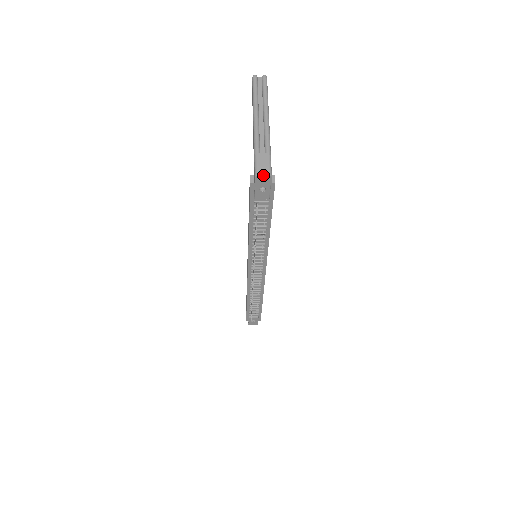
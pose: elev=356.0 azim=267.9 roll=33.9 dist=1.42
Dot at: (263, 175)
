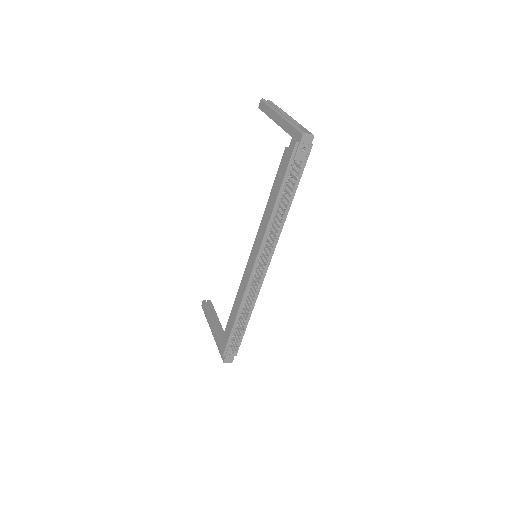
Dot at: (308, 133)
